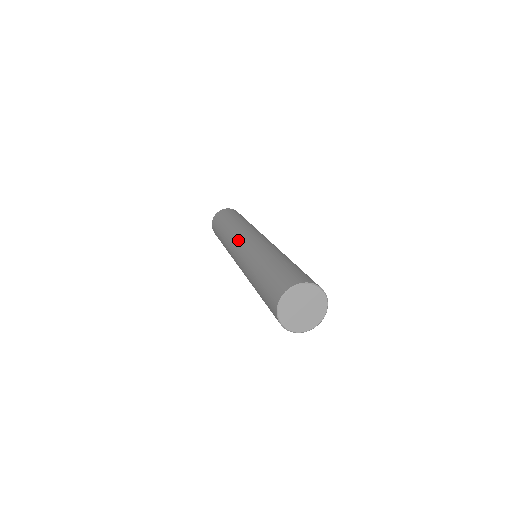
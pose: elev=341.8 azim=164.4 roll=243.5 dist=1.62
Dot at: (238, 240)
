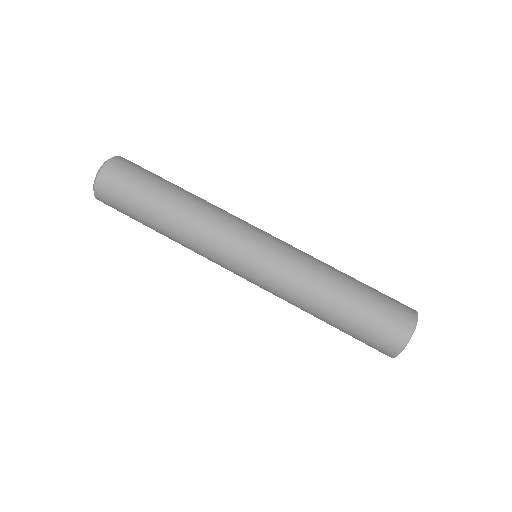
Dot at: (234, 255)
